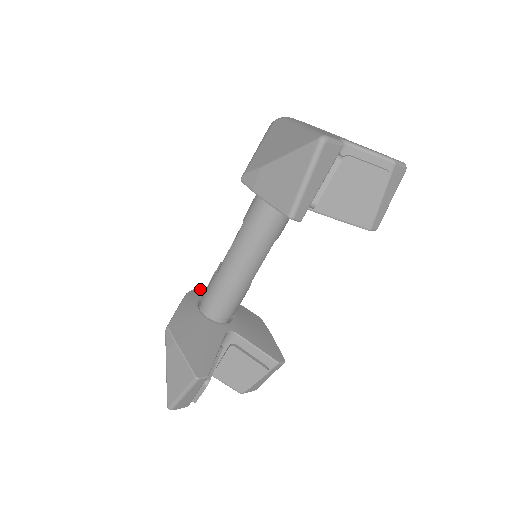
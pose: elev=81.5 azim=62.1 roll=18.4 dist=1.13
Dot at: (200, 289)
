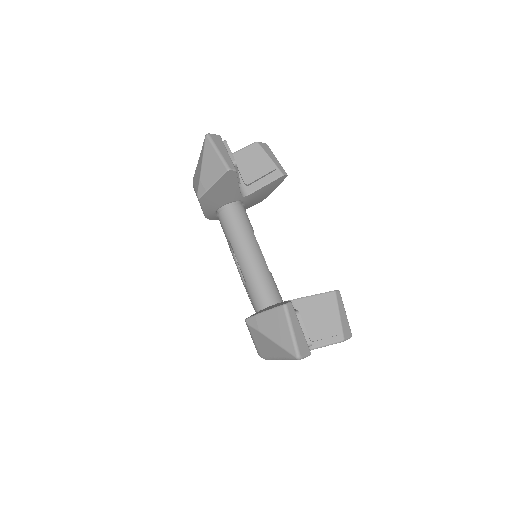
Dot at: occluded
